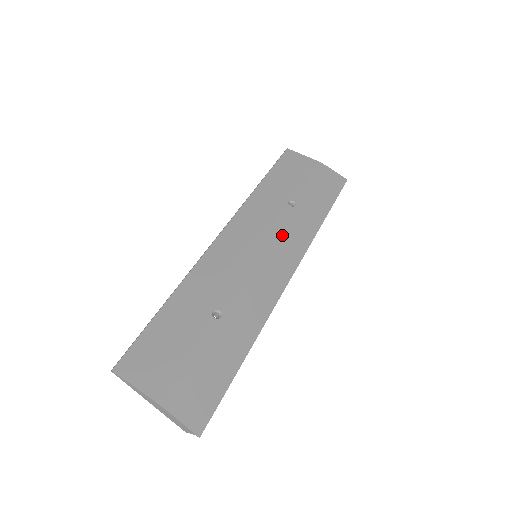
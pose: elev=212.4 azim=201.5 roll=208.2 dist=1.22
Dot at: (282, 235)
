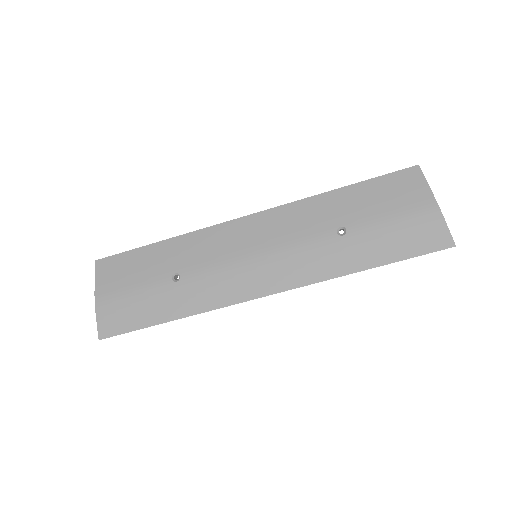
Dot at: (295, 255)
